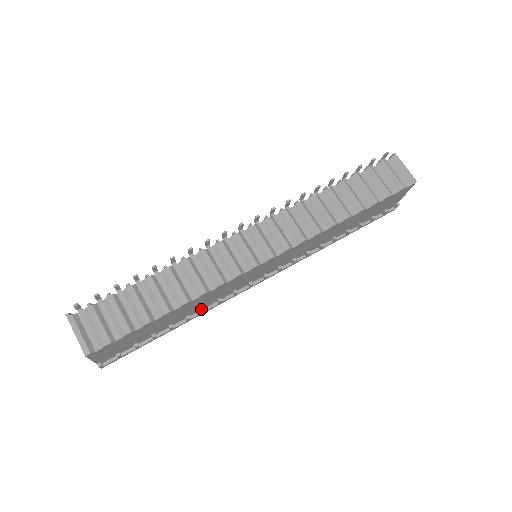
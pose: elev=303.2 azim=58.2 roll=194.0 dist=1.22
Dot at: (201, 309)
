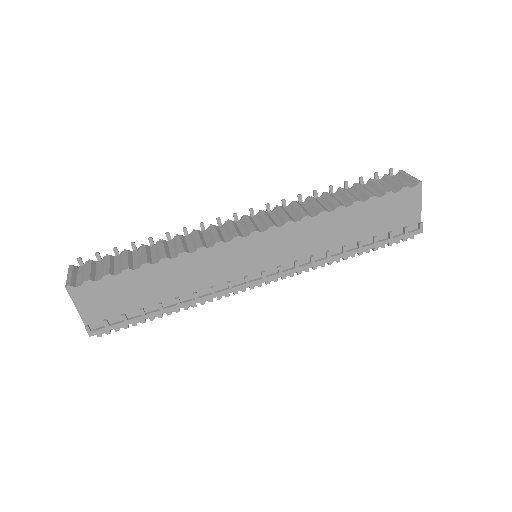
Dot at: (194, 296)
